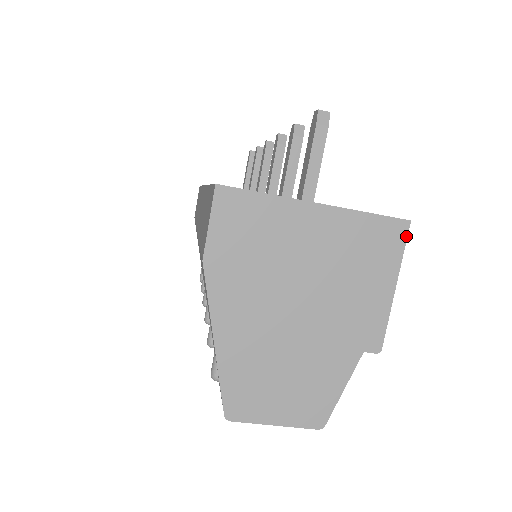
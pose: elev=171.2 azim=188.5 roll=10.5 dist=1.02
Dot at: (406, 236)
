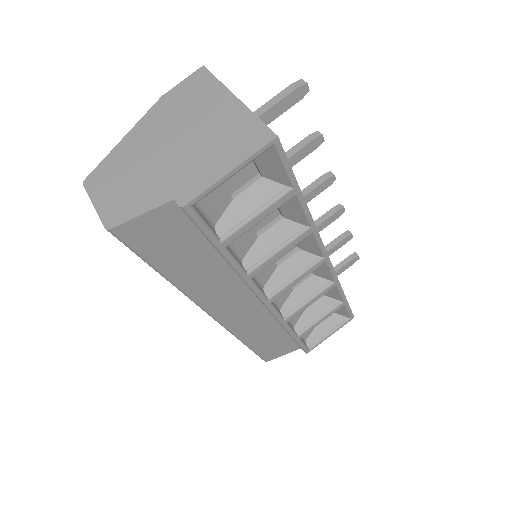
Dot at: (266, 144)
